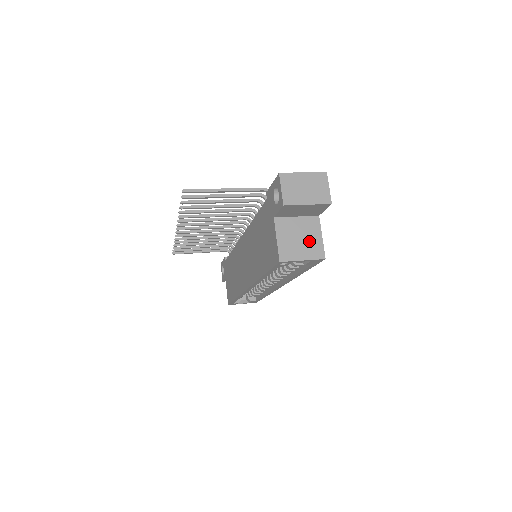
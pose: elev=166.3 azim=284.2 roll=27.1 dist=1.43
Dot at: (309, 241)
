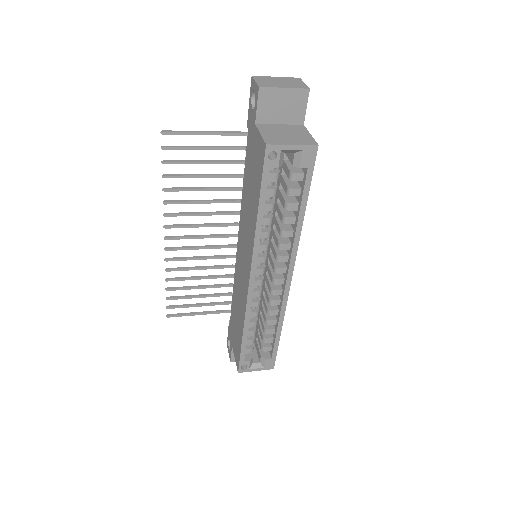
Dot at: (297, 136)
